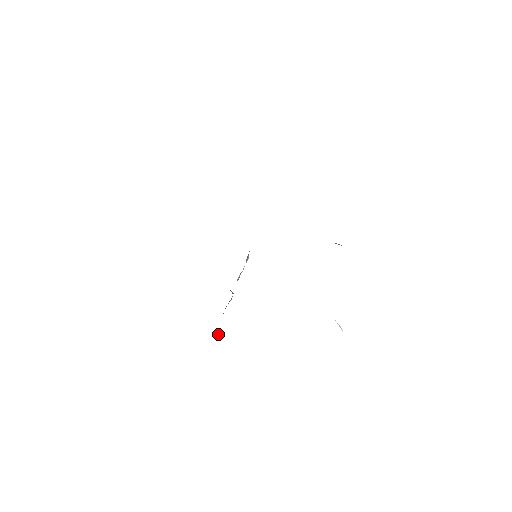
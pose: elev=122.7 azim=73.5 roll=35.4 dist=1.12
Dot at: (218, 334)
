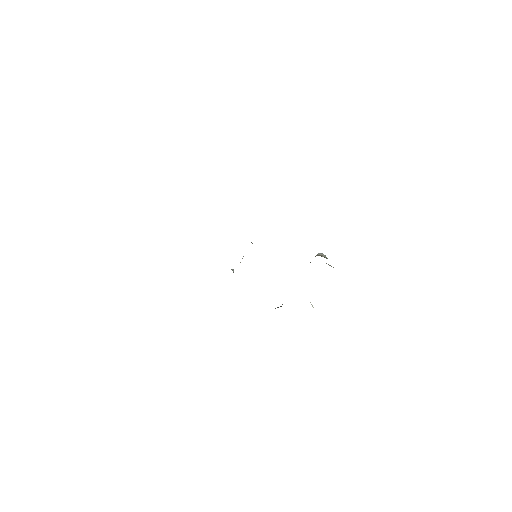
Dot at: occluded
